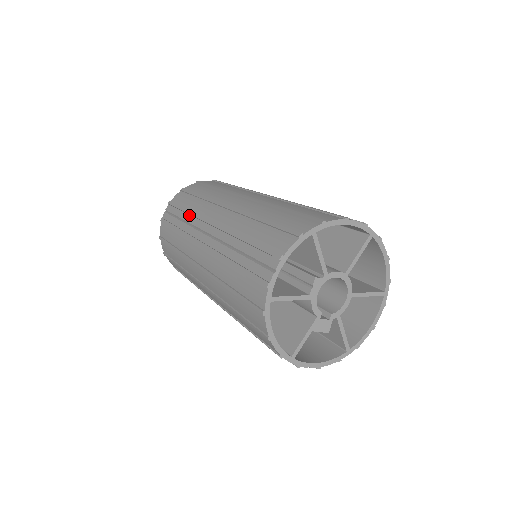
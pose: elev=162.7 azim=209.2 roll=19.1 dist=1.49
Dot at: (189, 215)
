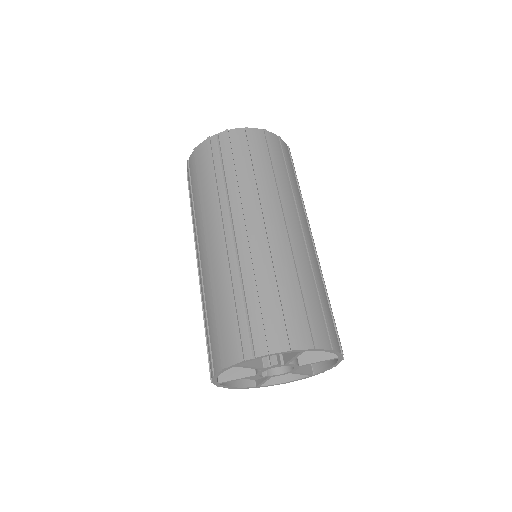
Dot at: (233, 182)
